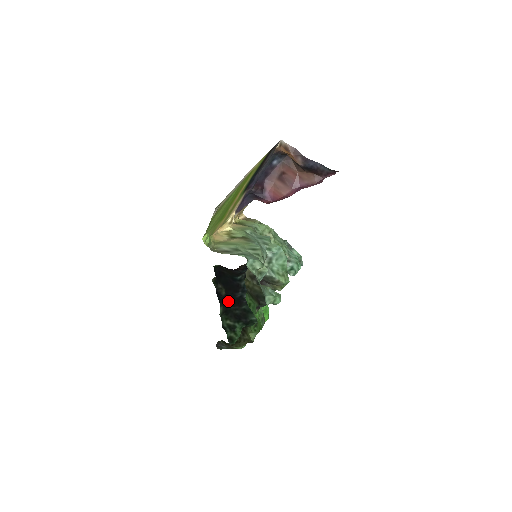
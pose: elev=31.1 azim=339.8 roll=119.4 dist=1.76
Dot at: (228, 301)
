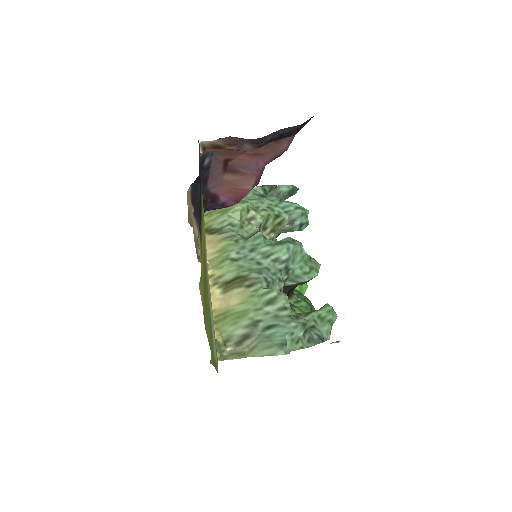
Dot at: occluded
